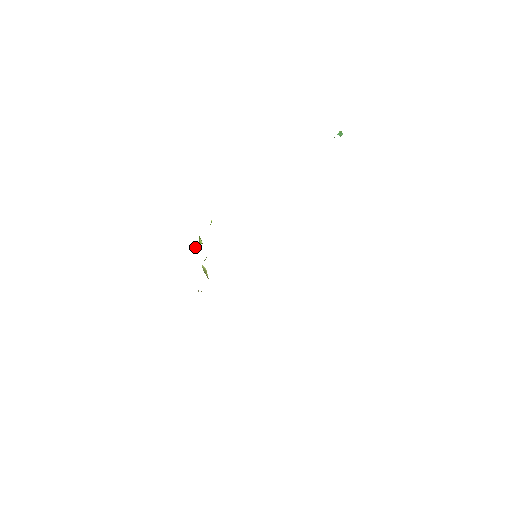
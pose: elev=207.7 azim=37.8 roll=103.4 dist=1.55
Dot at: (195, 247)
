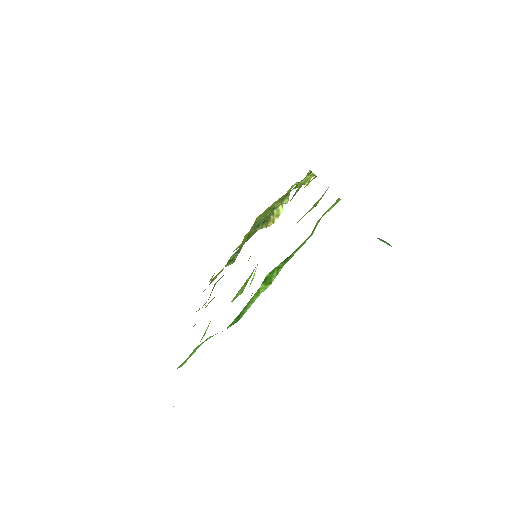
Dot at: (298, 182)
